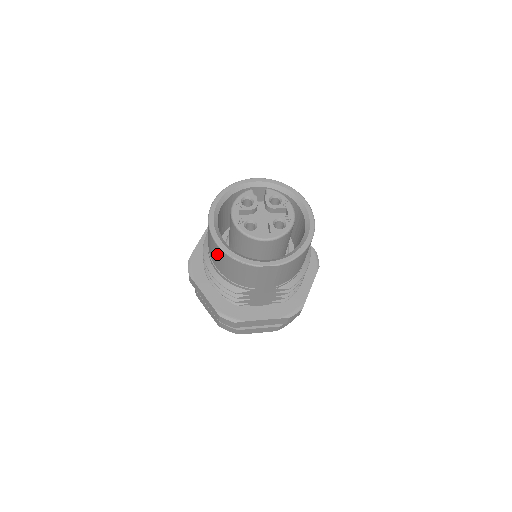
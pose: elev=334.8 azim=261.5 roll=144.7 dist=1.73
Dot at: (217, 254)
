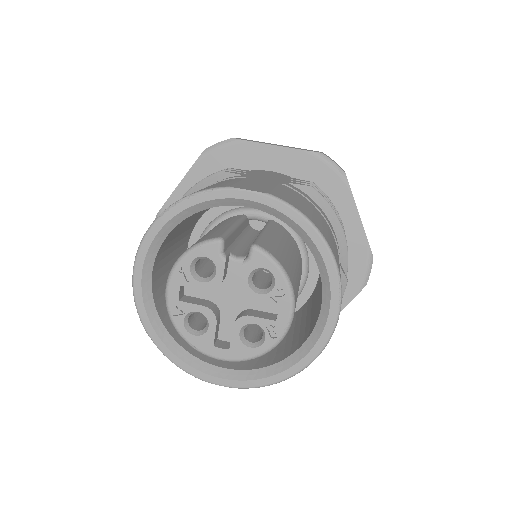
Dot at: occluded
